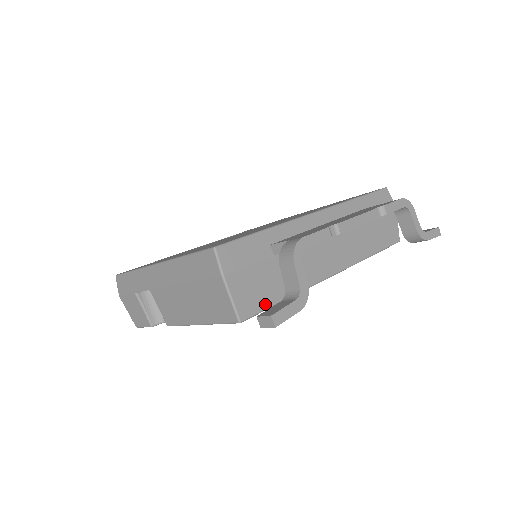
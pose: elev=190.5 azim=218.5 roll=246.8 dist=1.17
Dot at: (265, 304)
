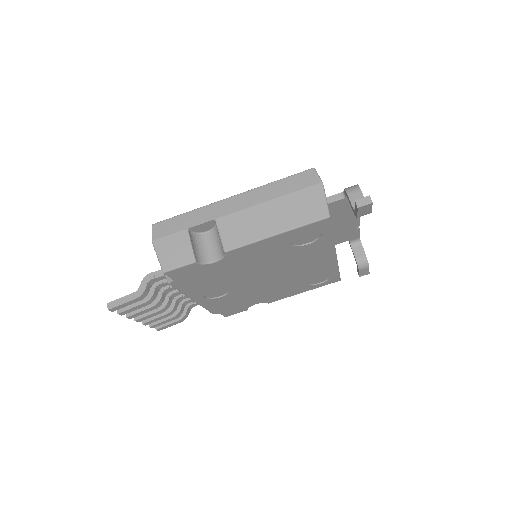
Dot at: occluded
